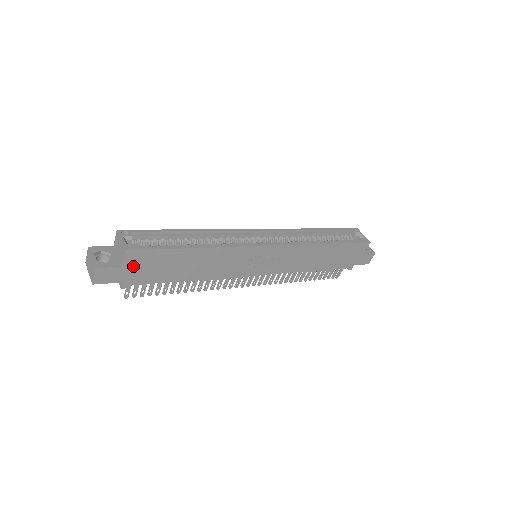
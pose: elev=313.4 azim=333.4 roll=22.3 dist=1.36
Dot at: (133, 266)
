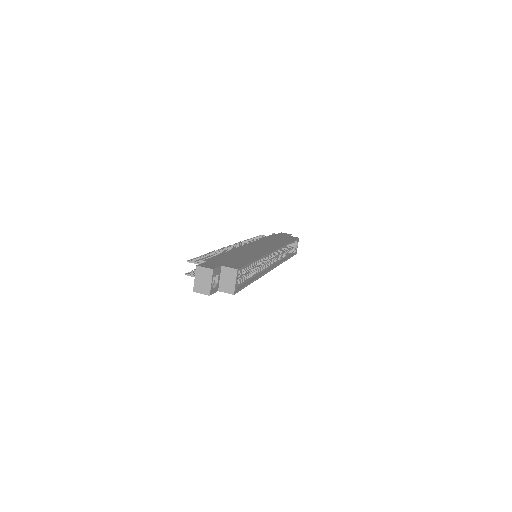
Dot at: occluded
